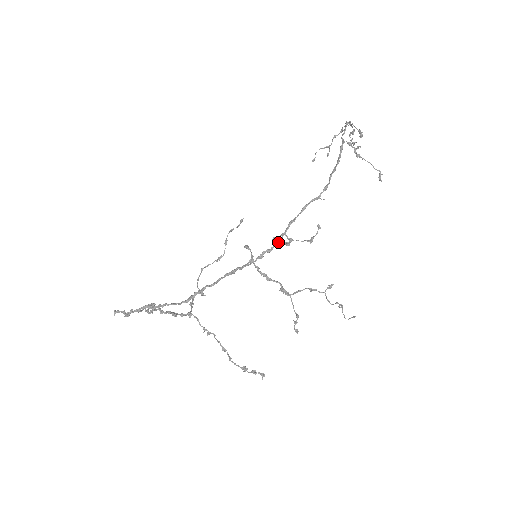
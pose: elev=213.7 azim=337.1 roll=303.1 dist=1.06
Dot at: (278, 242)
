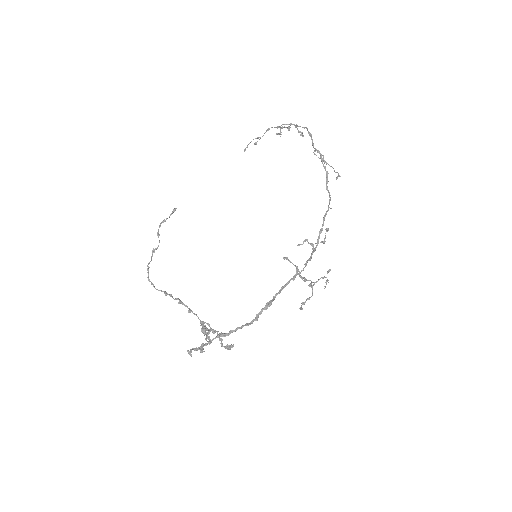
Dot at: occluded
